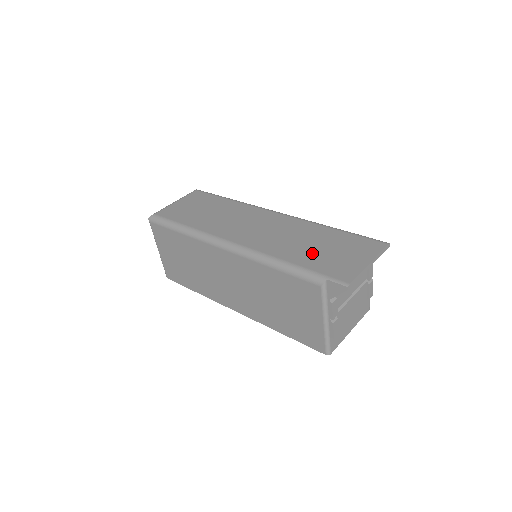
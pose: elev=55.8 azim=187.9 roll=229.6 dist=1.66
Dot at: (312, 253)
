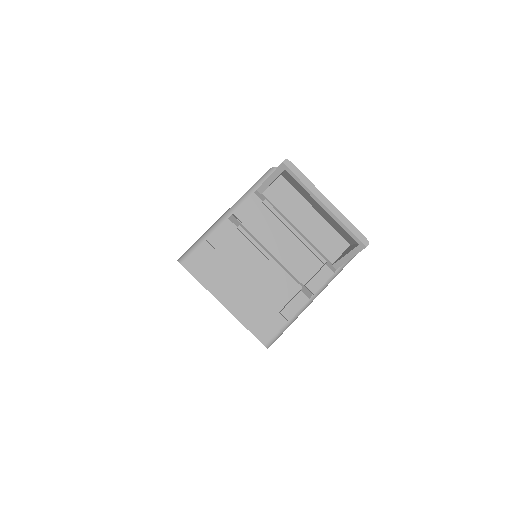
Dot at: occluded
